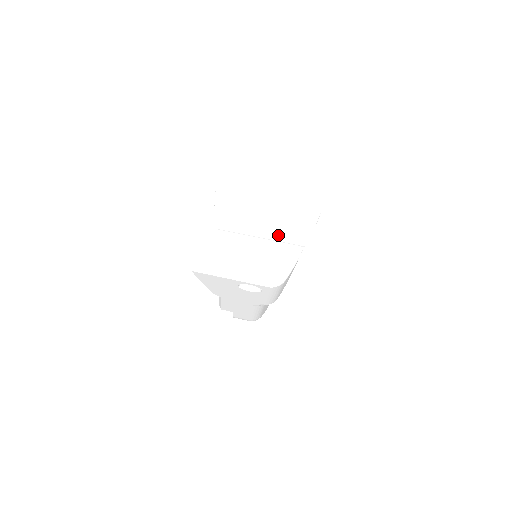
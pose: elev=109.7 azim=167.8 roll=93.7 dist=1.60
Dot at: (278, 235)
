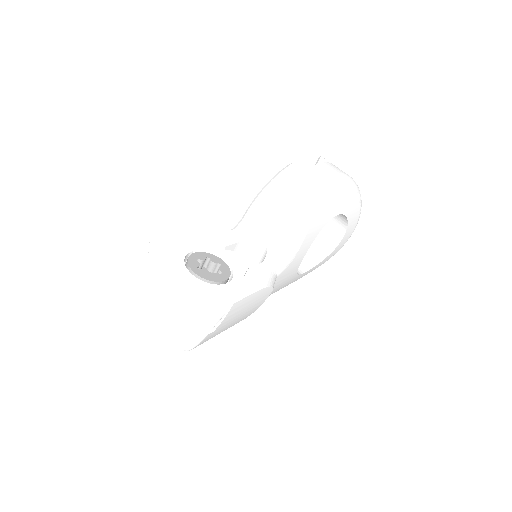
Dot at: (187, 312)
